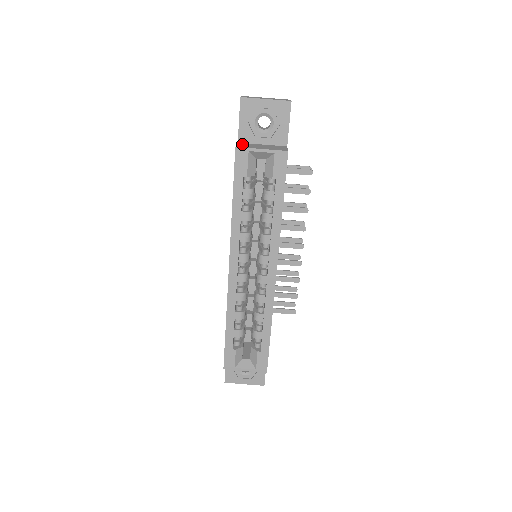
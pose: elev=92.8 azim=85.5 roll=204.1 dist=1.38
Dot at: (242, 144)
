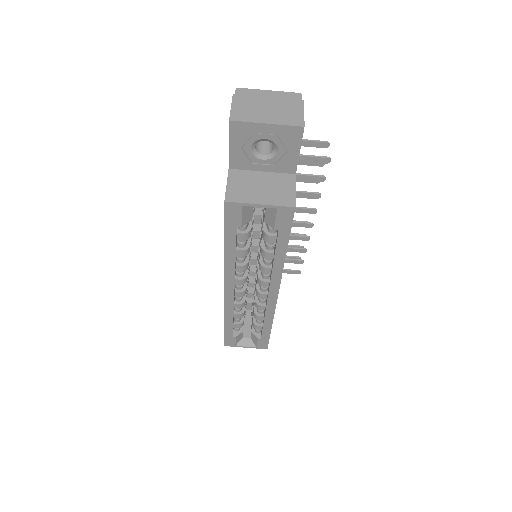
Dot at: (234, 180)
